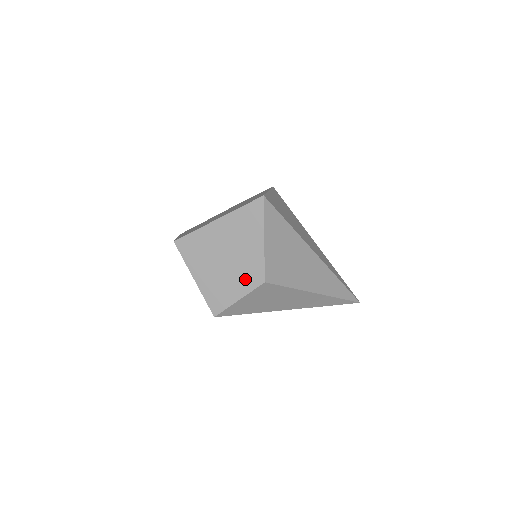
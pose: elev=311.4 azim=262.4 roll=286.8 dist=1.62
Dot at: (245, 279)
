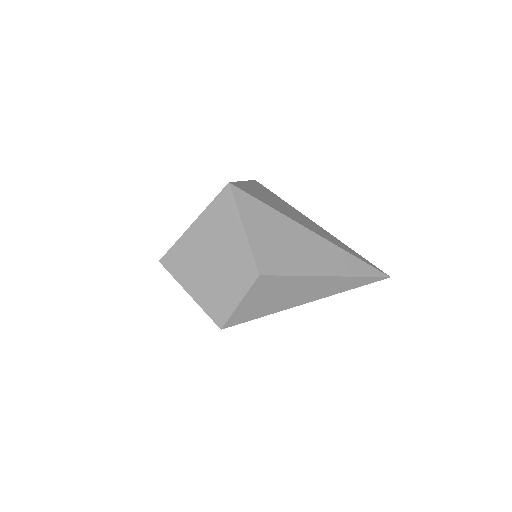
Dot at: (239, 278)
